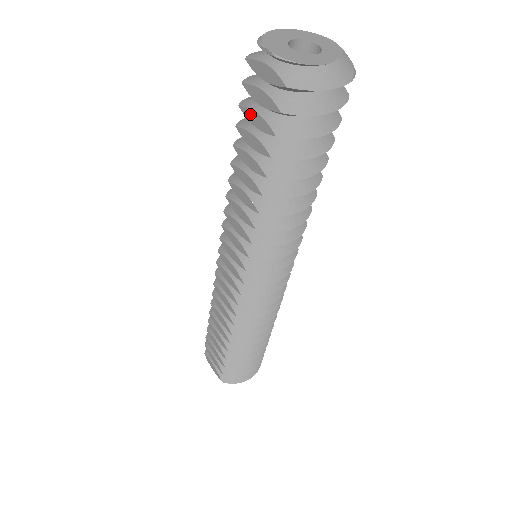
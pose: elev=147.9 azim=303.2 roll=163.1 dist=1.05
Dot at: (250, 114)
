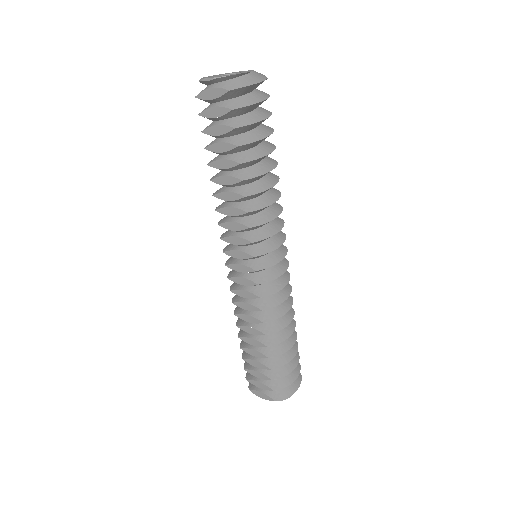
Dot at: (211, 130)
